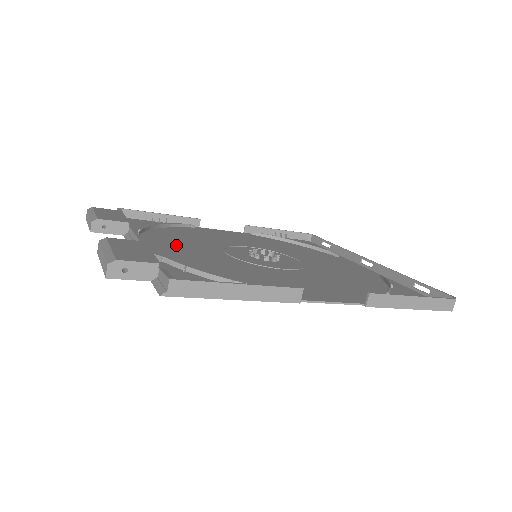
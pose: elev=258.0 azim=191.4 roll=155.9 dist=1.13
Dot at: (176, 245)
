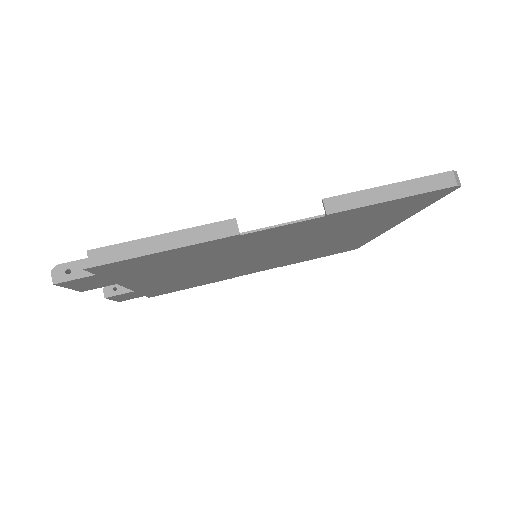
Dot at: occluded
